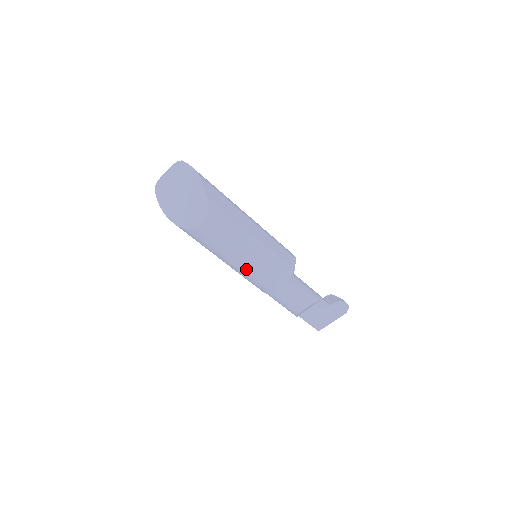
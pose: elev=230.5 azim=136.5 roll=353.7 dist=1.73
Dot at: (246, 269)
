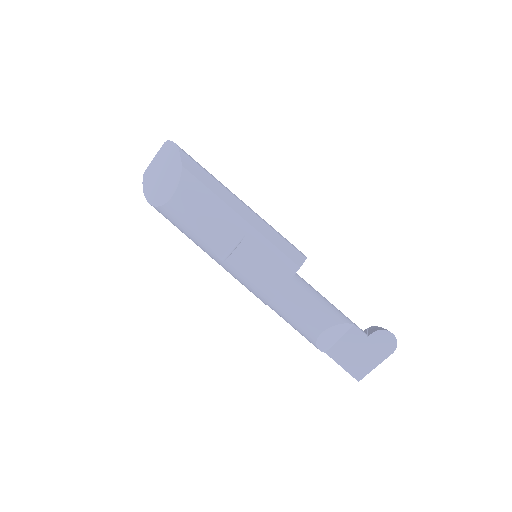
Dot at: (233, 261)
